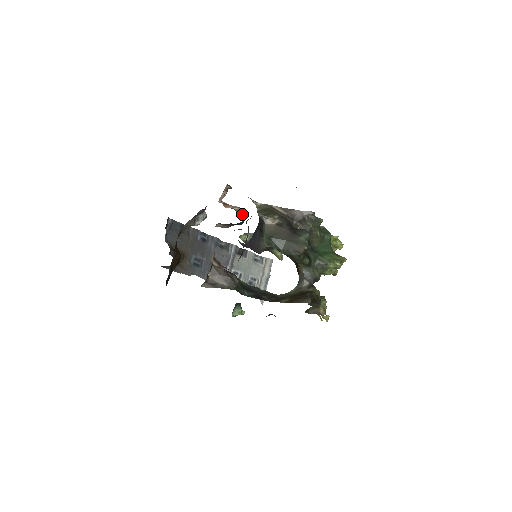
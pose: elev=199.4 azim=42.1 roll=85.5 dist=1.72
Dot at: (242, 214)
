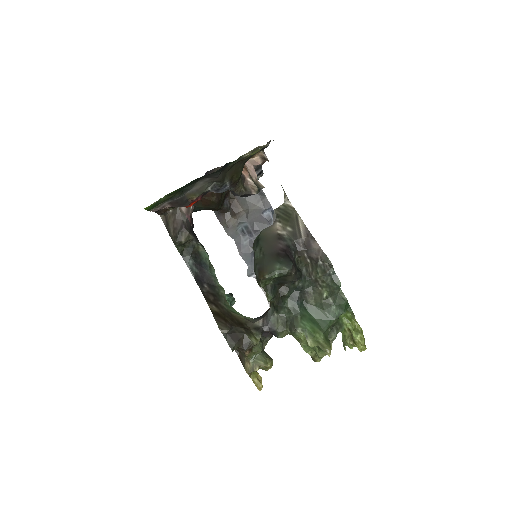
Dot at: (247, 188)
